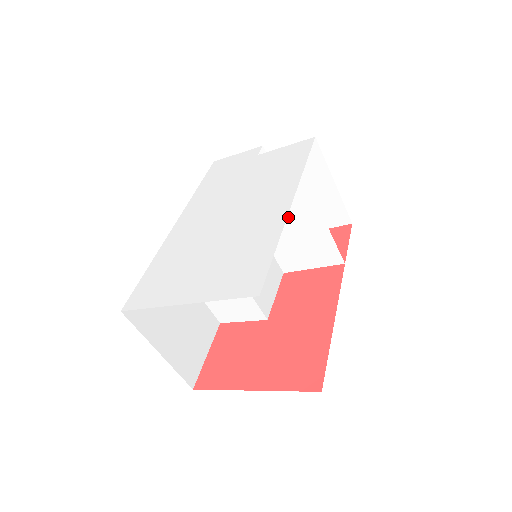
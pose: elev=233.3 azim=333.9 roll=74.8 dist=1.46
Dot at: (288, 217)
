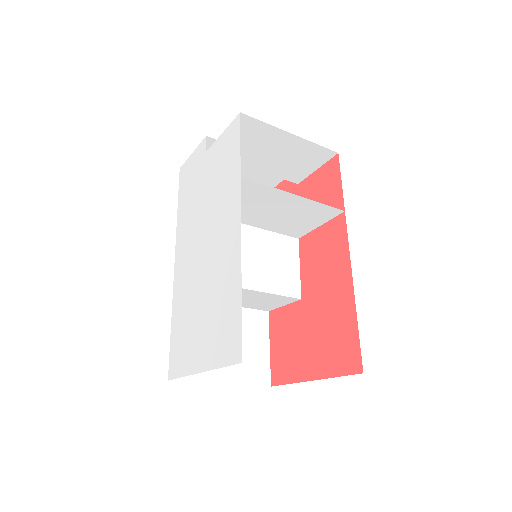
Dot at: (262, 207)
